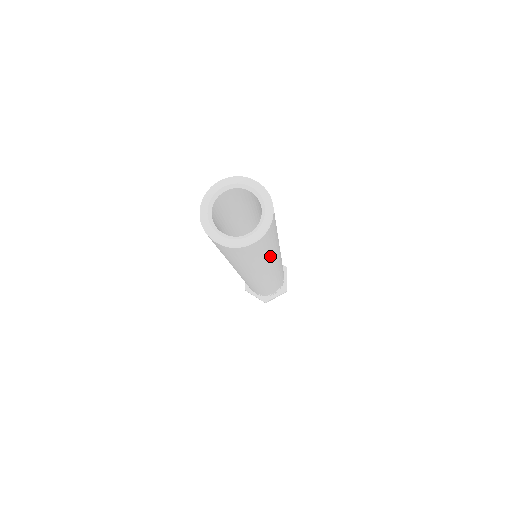
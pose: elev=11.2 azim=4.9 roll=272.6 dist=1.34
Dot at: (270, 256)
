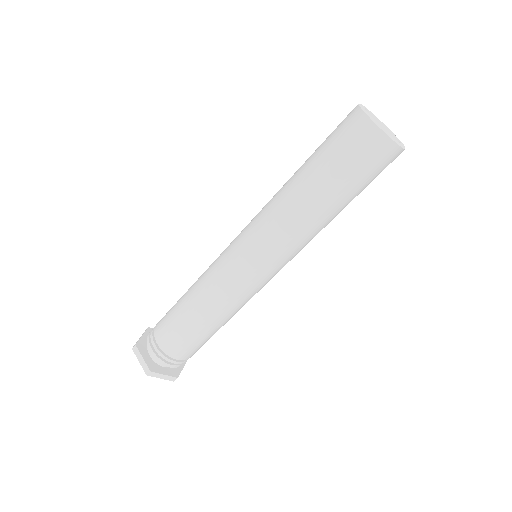
Dot at: (332, 215)
